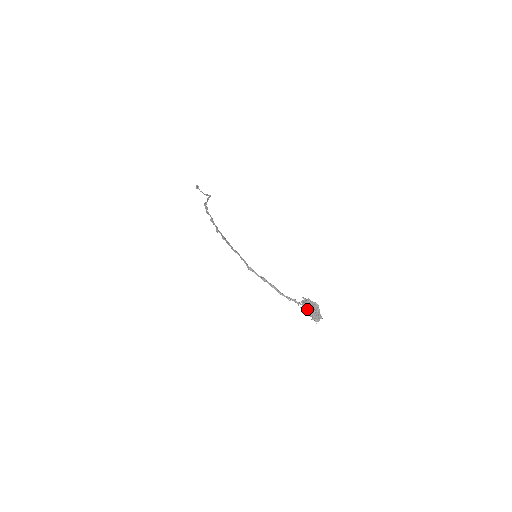
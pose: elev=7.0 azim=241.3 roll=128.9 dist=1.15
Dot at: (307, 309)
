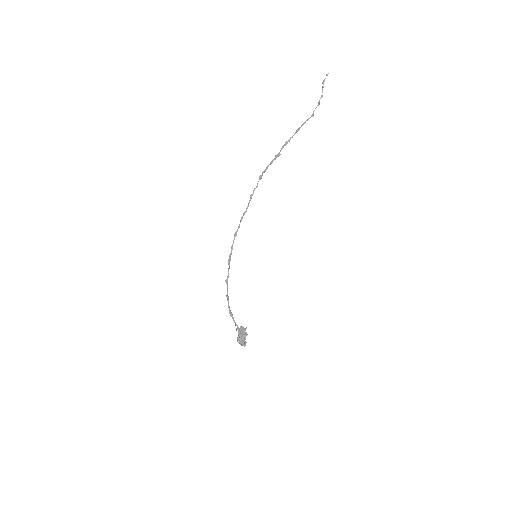
Dot at: (242, 333)
